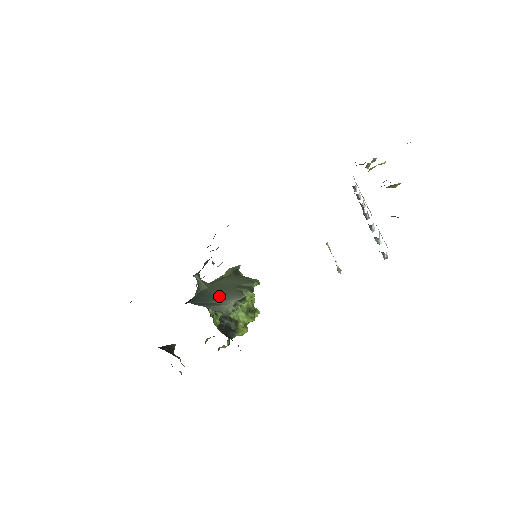
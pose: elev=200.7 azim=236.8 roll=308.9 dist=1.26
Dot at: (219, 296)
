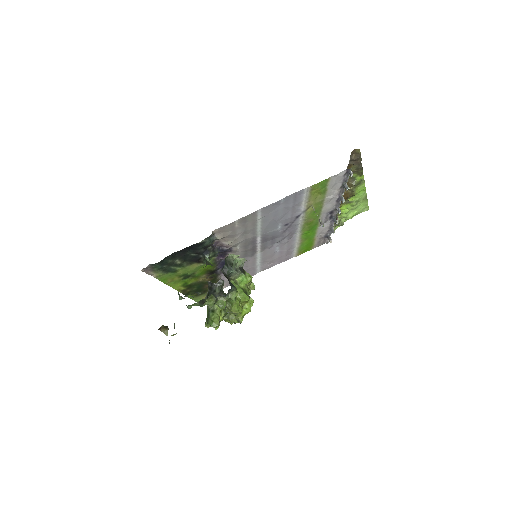
Dot at: occluded
